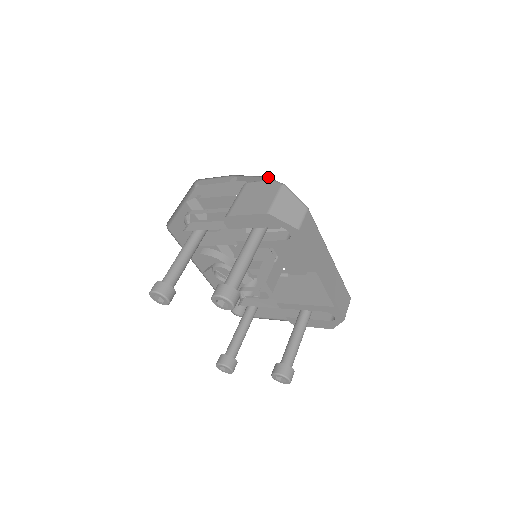
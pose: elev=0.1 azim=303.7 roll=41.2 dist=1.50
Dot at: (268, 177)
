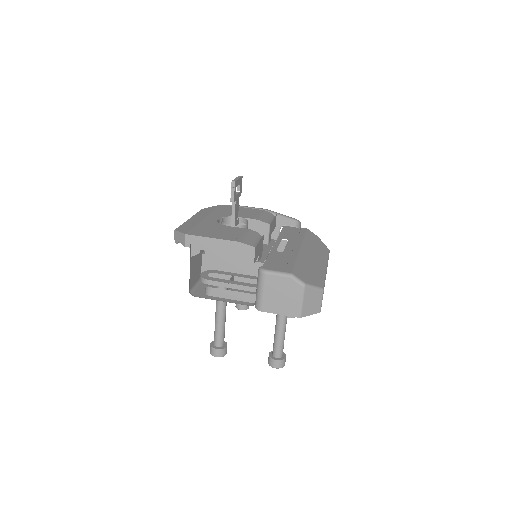
Dot at: occluded
